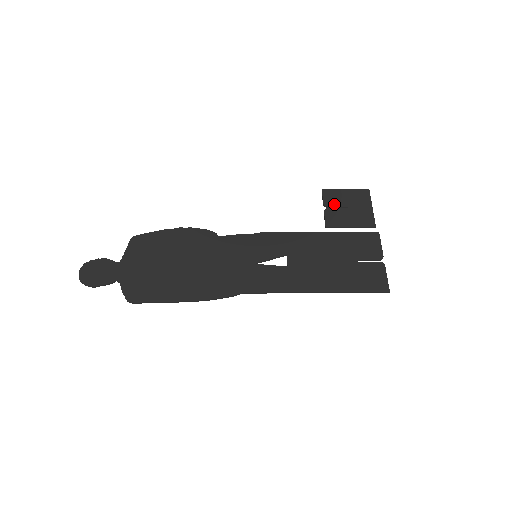
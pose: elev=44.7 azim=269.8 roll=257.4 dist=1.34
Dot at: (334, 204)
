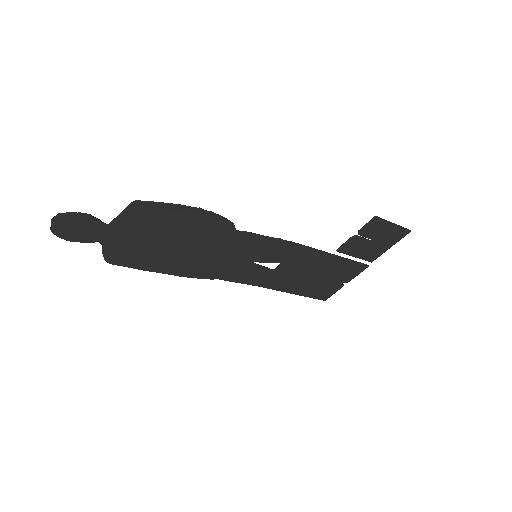
Dot at: (367, 235)
